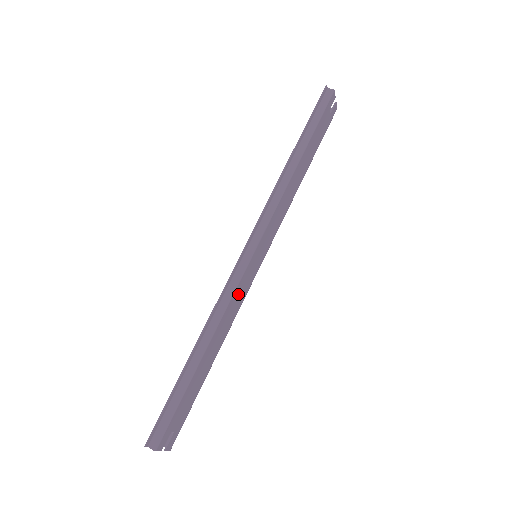
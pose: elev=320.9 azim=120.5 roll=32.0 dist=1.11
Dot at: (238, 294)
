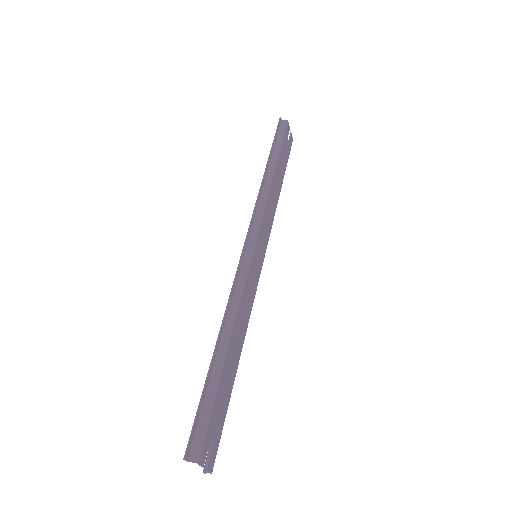
Dot at: (248, 290)
